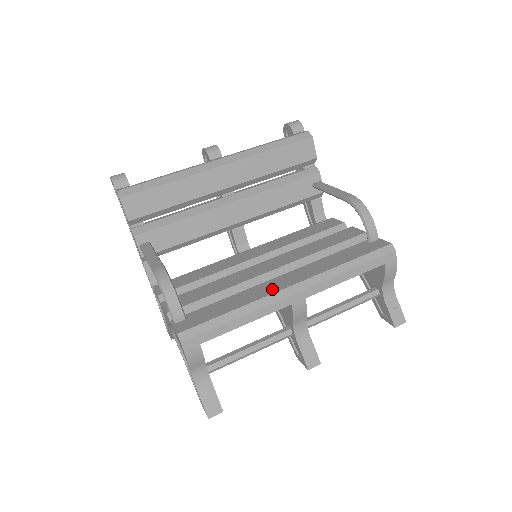
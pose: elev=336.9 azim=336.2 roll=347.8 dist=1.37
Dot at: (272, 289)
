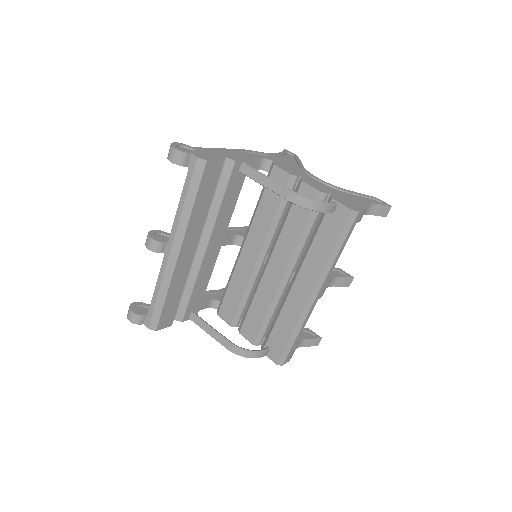
Dot at: (300, 304)
